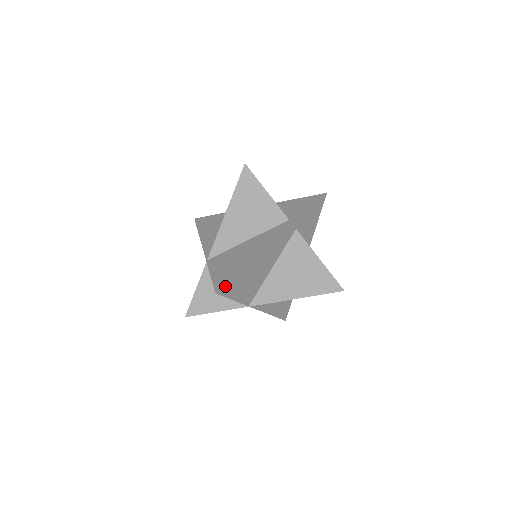
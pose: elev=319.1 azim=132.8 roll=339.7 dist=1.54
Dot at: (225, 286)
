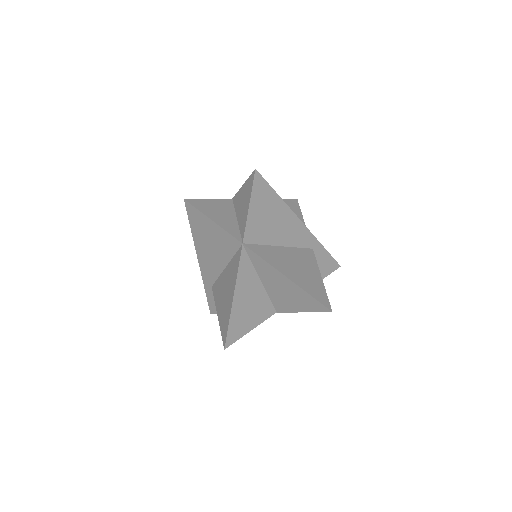
Dot at: (262, 180)
